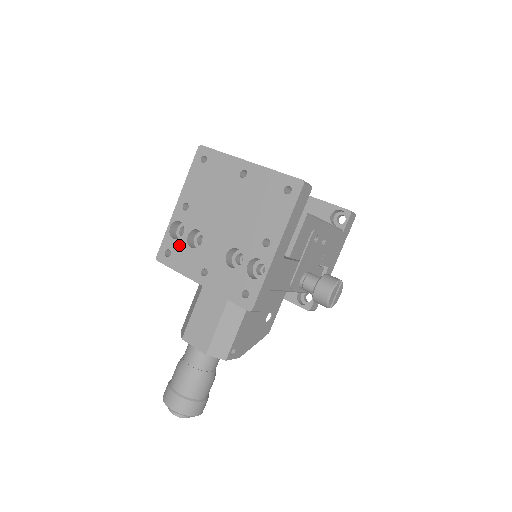
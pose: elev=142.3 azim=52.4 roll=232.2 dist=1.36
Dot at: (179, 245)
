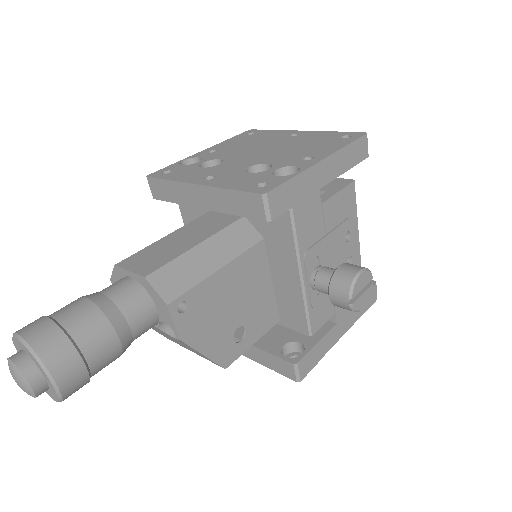
Dot at: (187, 167)
